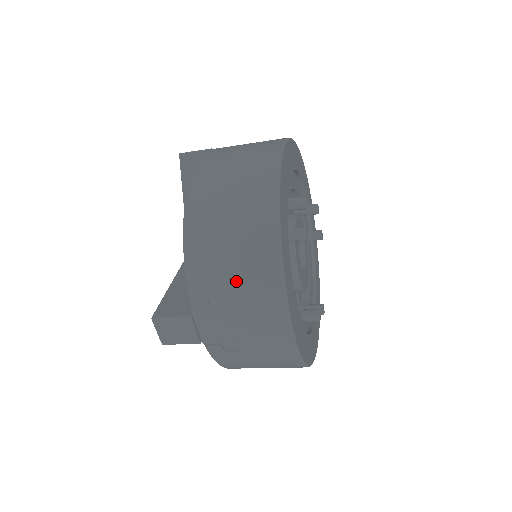
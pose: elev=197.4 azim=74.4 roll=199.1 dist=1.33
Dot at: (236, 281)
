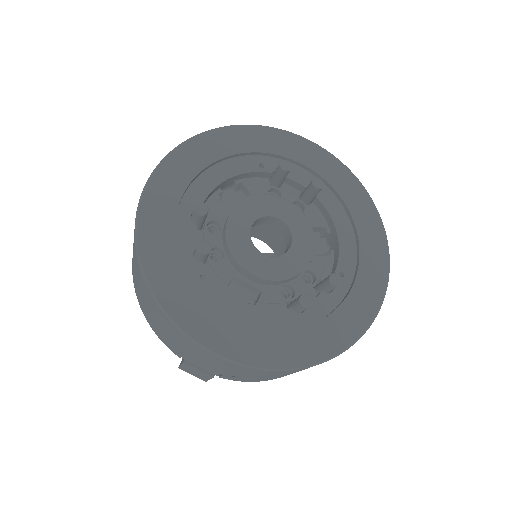
Dot at: (165, 332)
